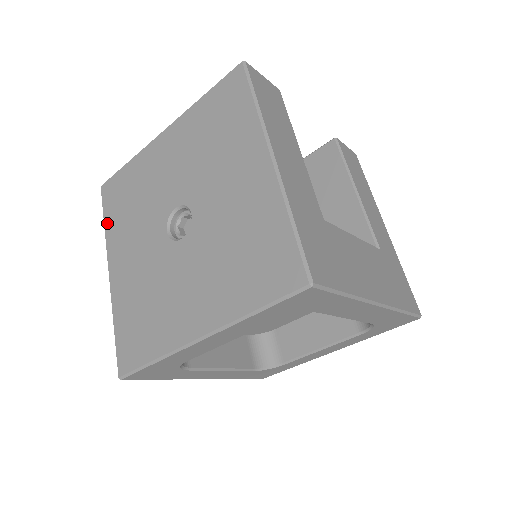
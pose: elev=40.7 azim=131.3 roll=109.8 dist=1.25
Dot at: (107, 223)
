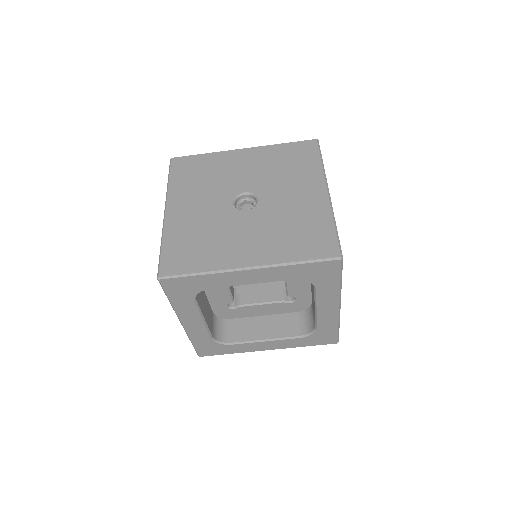
Dot at: (172, 181)
